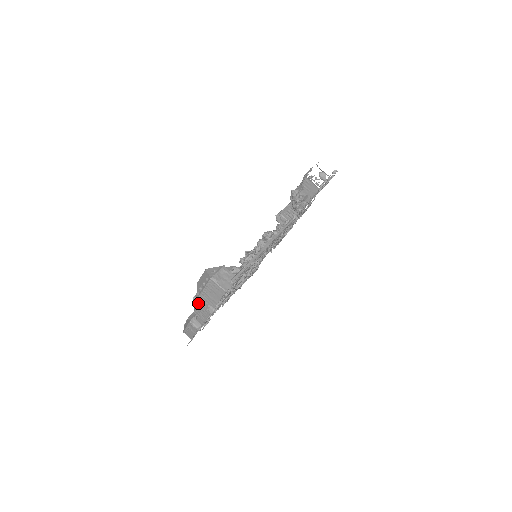
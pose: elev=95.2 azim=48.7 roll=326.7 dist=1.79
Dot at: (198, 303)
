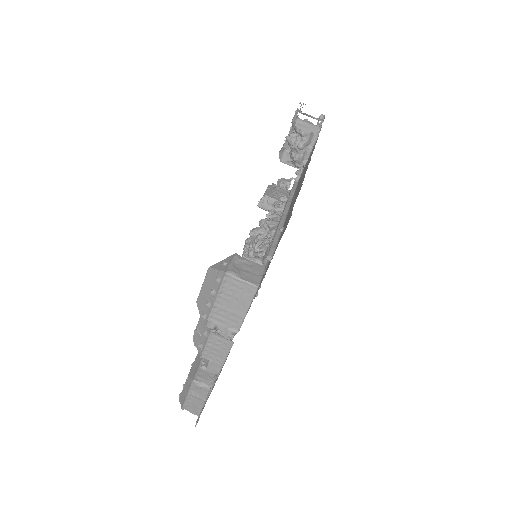
Dot at: (207, 335)
